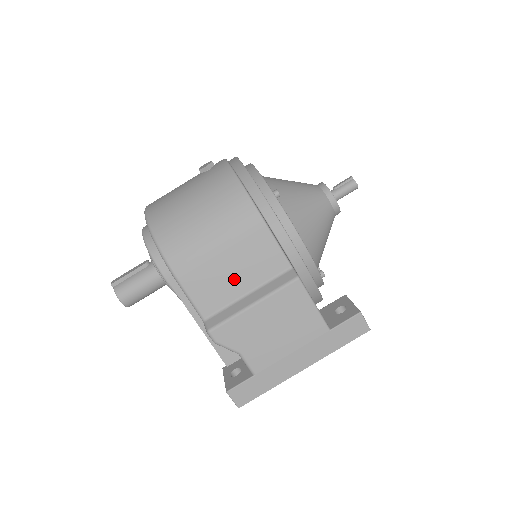
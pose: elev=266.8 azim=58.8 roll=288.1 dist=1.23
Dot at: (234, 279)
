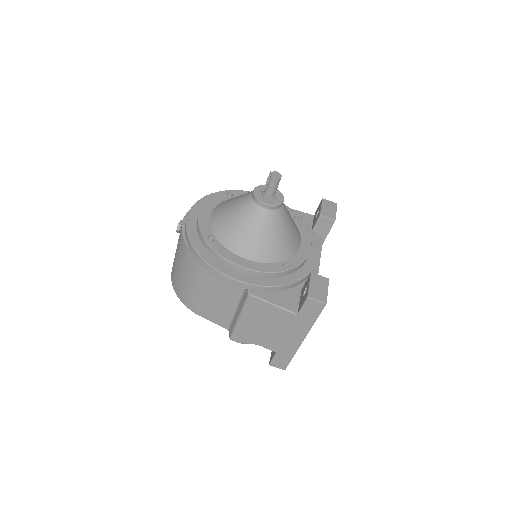
Dot at: (223, 304)
